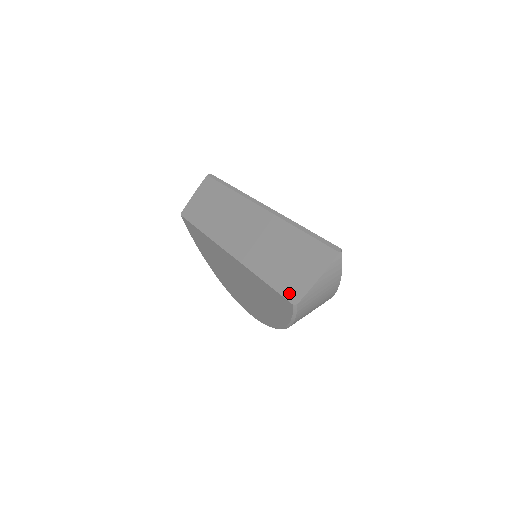
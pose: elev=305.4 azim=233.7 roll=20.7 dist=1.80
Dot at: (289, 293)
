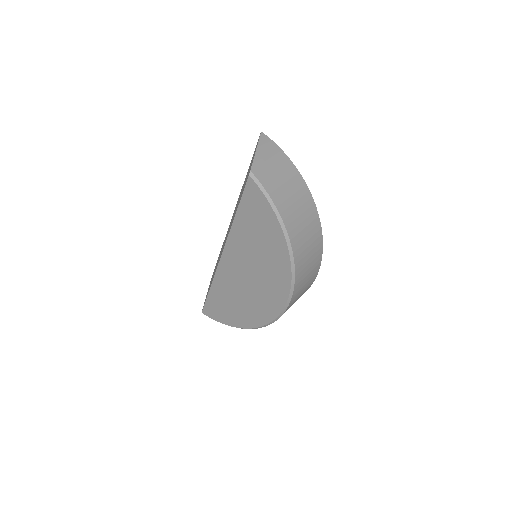
Dot at: (246, 181)
